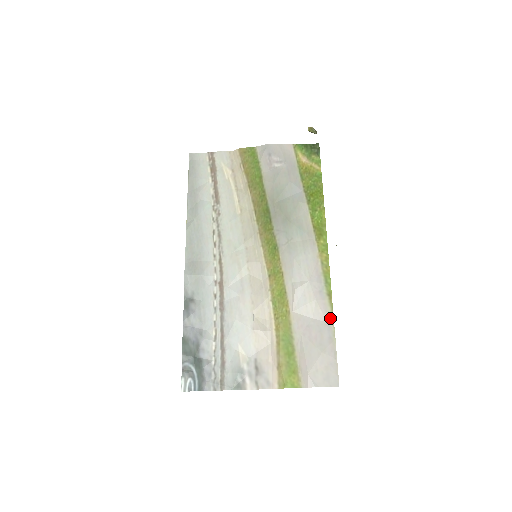
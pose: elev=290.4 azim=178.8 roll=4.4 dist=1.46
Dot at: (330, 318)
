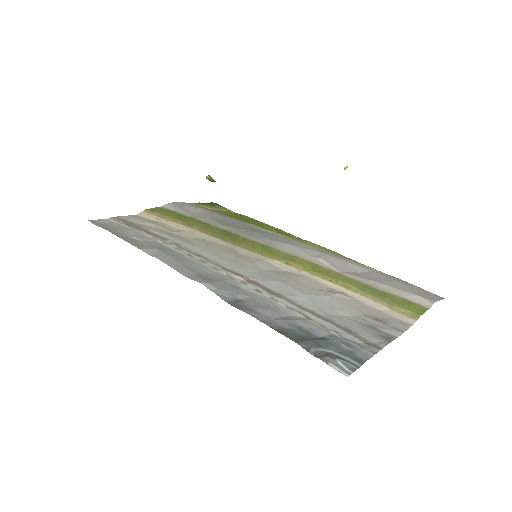
Dot at: (370, 268)
